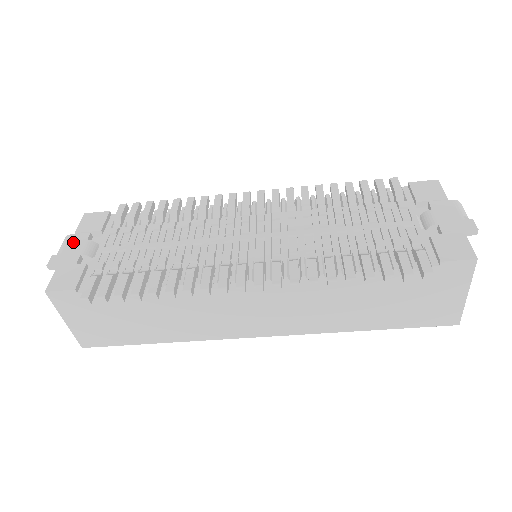
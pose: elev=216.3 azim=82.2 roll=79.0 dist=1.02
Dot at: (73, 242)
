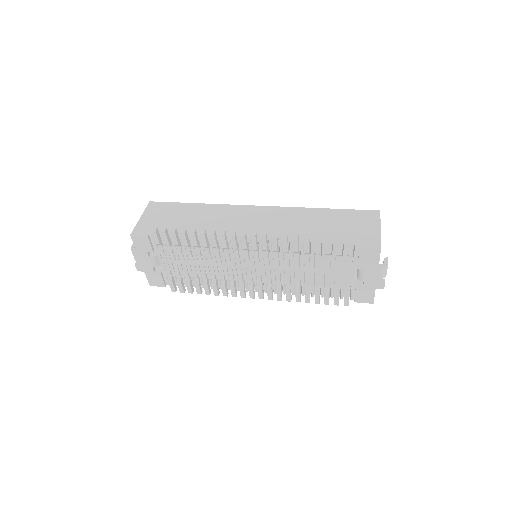
Dot at: (141, 258)
